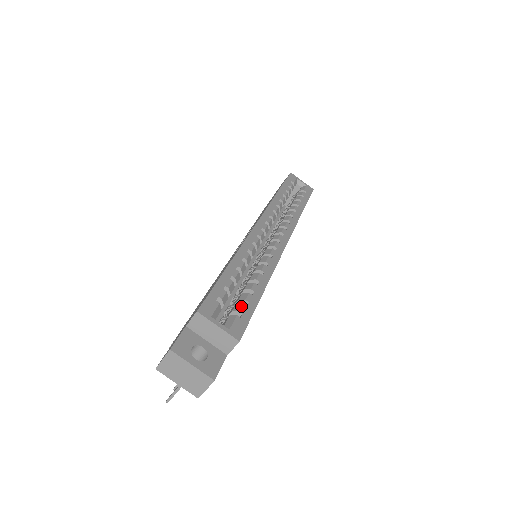
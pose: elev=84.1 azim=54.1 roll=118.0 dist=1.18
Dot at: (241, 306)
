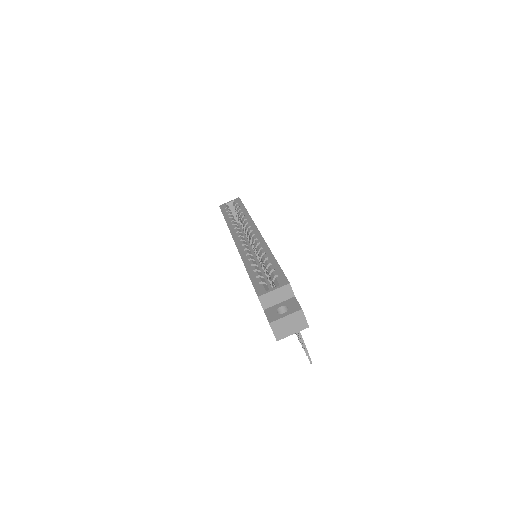
Dot at: (273, 273)
